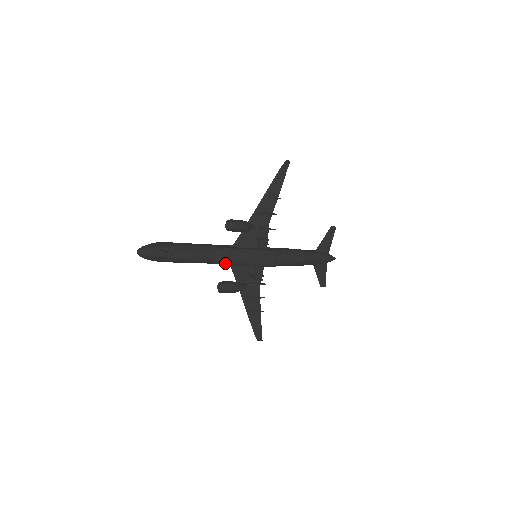
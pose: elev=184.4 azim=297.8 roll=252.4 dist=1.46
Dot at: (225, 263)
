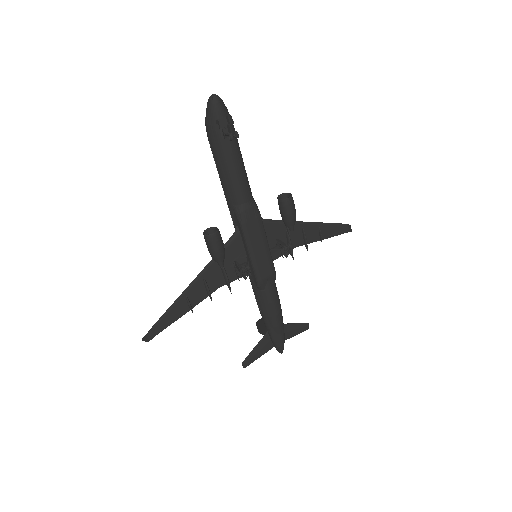
Dot at: (243, 219)
